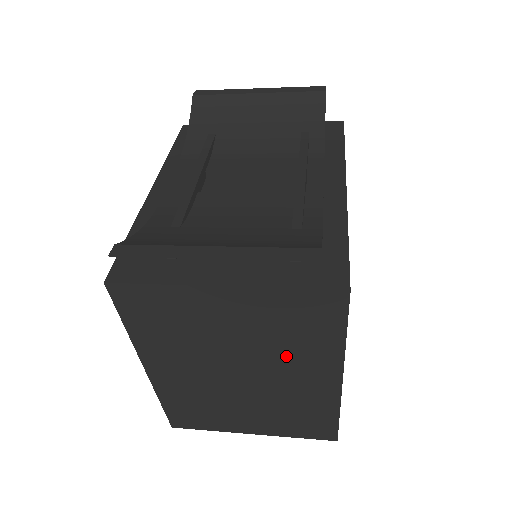
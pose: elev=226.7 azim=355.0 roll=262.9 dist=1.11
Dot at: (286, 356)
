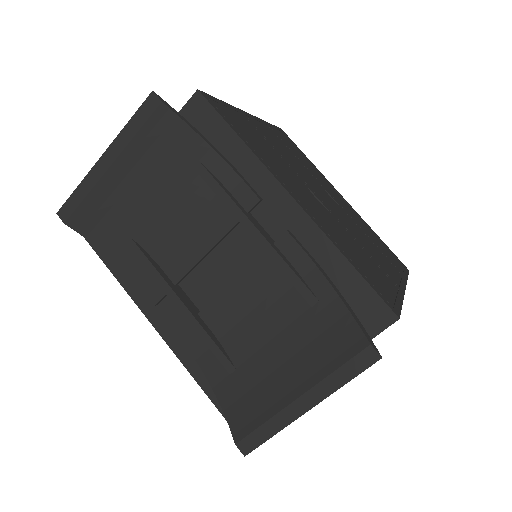
Dot at: occluded
